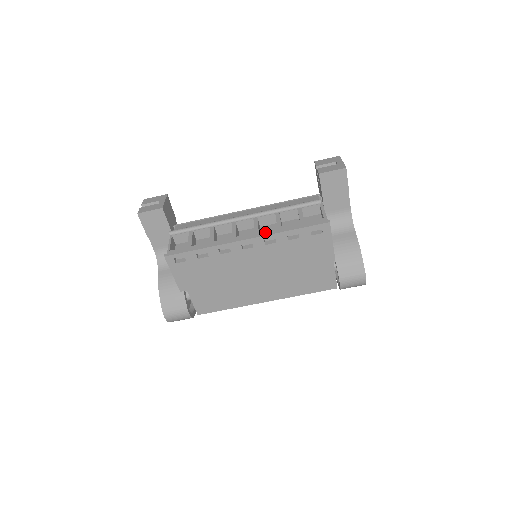
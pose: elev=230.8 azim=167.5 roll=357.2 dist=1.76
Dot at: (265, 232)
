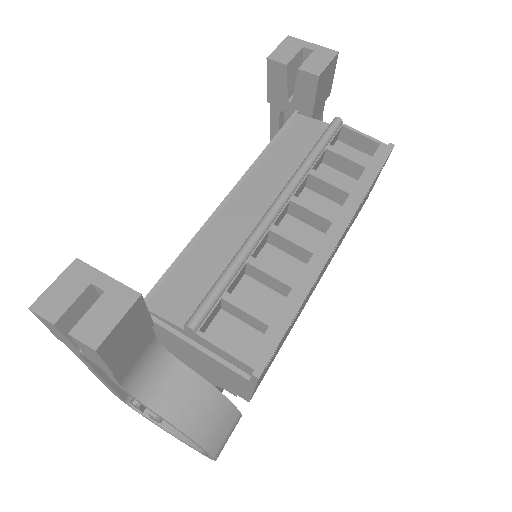
Dot at: (346, 211)
